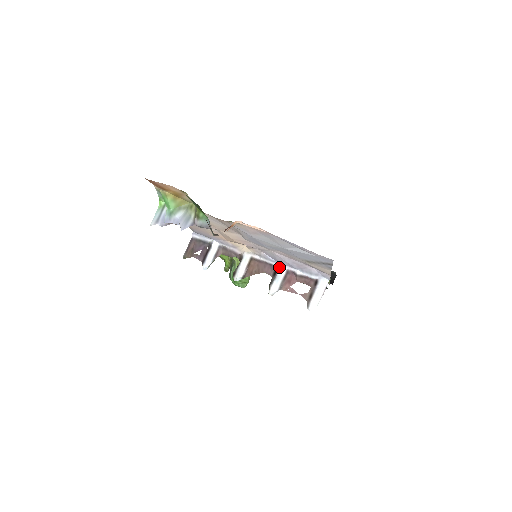
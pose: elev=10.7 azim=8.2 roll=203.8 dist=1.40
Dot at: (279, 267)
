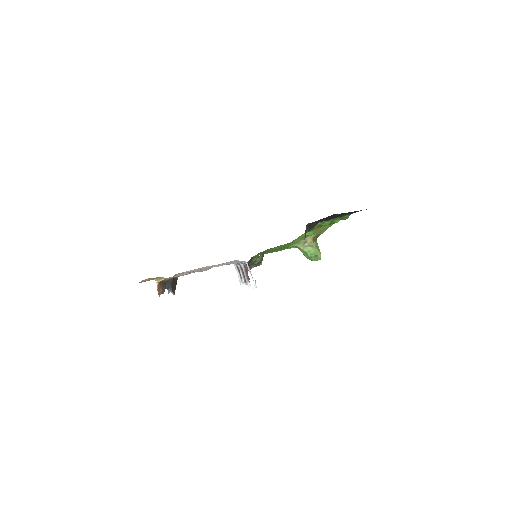
Dot at: (241, 266)
